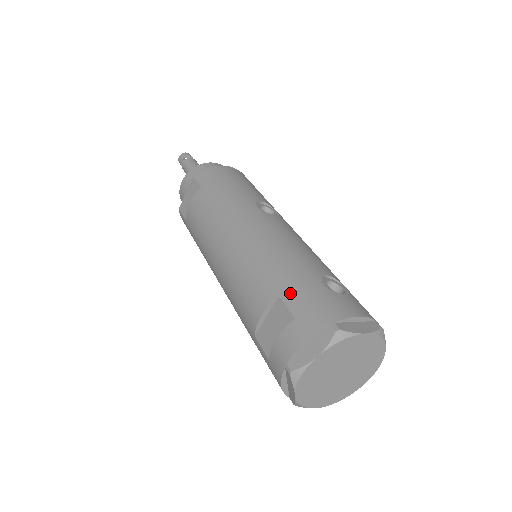
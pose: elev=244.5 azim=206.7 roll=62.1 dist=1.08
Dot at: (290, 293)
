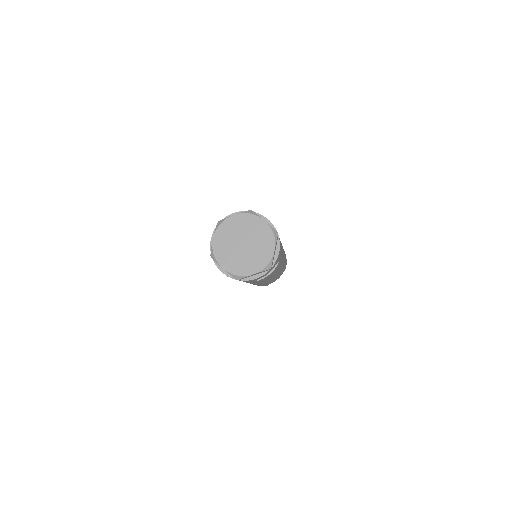
Dot at: occluded
